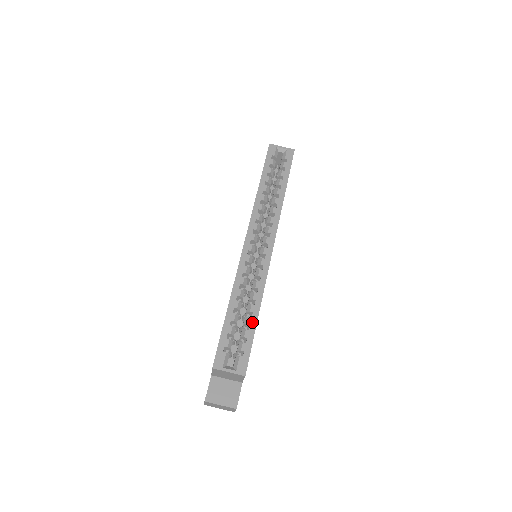
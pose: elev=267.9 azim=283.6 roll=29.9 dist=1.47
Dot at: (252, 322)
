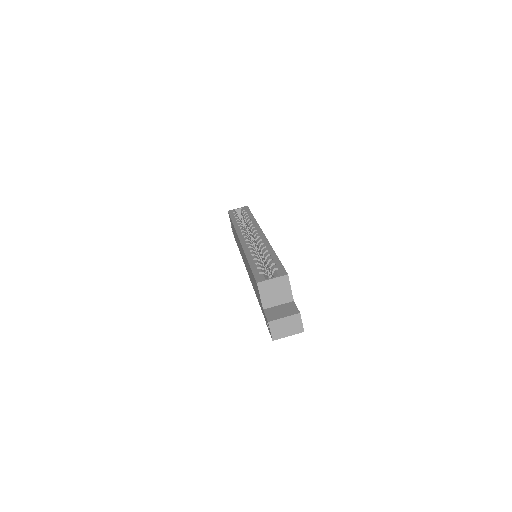
Dot at: (273, 257)
